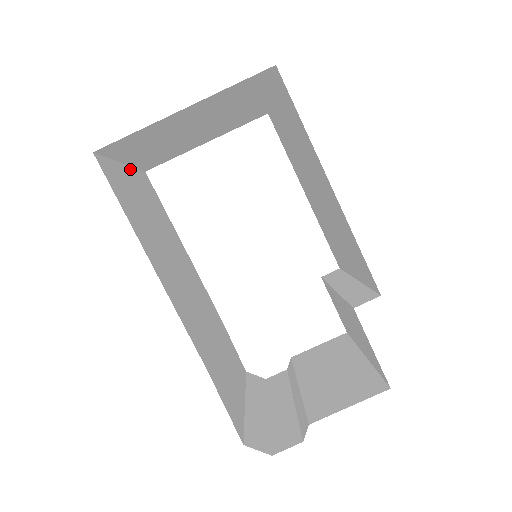
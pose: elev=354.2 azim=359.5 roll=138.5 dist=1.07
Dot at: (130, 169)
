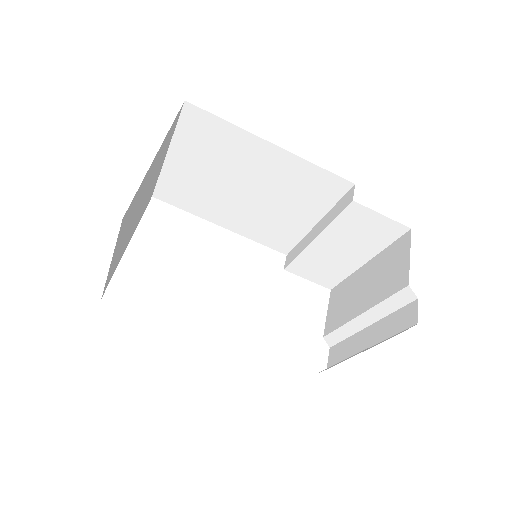
Dot at: occluded
